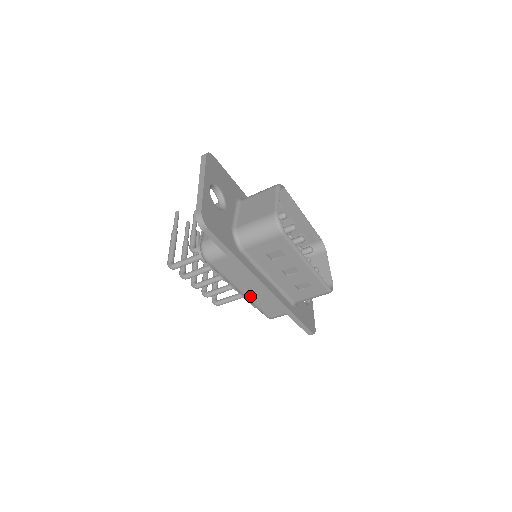
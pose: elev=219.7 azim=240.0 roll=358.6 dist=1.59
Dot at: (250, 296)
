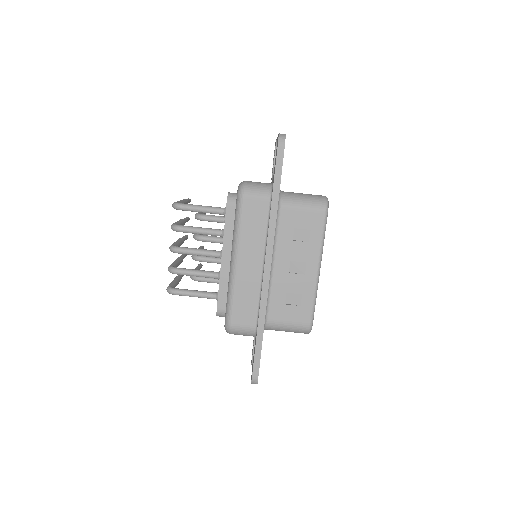
Dot at: (240, 273)
